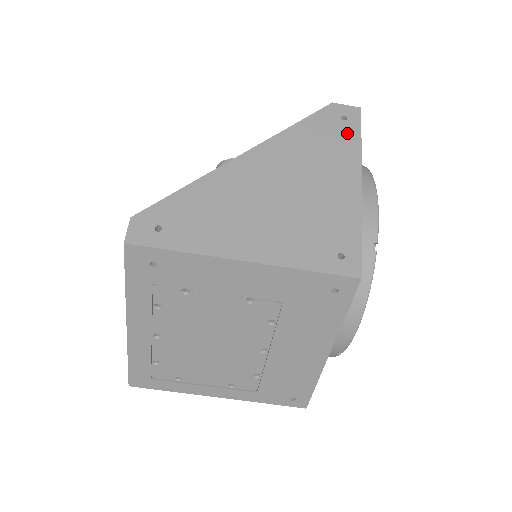
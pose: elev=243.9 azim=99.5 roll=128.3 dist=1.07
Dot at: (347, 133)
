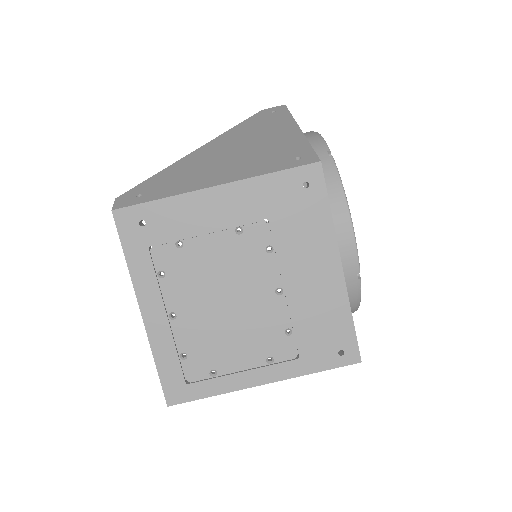
Dot at: (278, 115)
